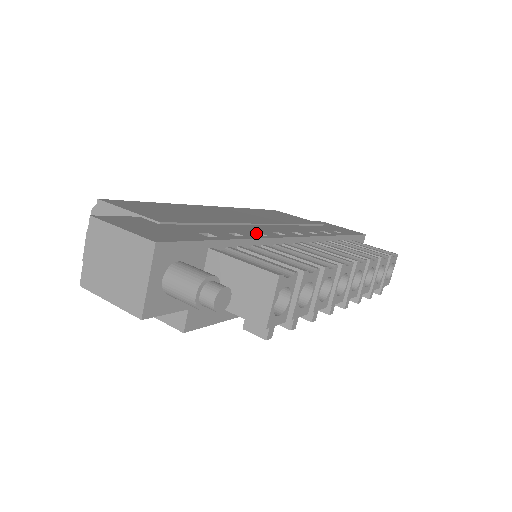
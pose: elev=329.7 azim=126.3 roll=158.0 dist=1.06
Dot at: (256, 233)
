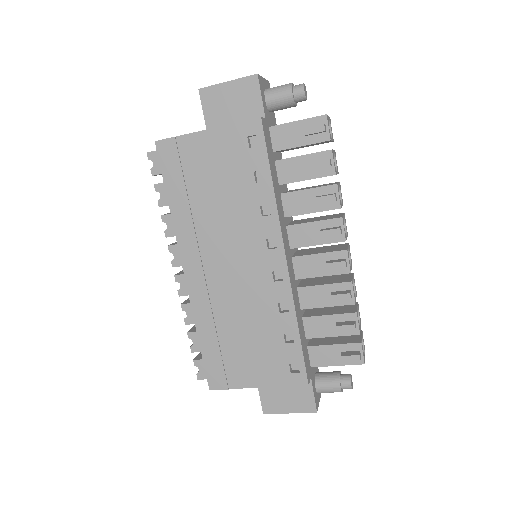
Dot at: occluded
